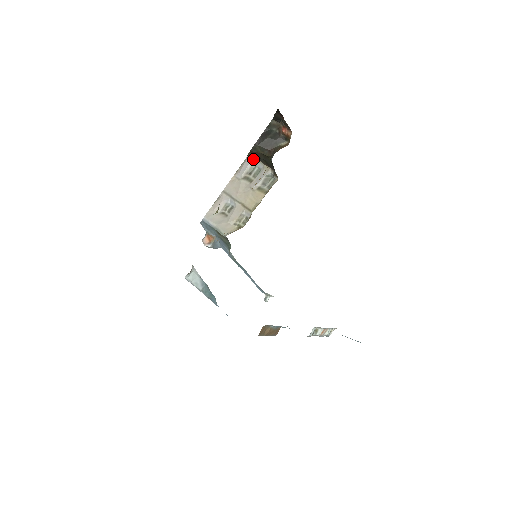
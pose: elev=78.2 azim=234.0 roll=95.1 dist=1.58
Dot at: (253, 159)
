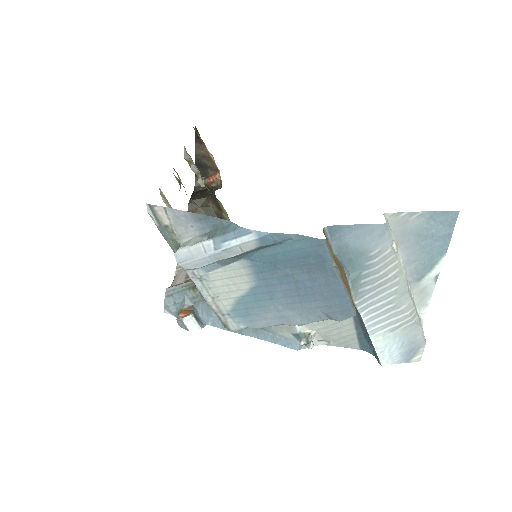
Dot at: occluded
